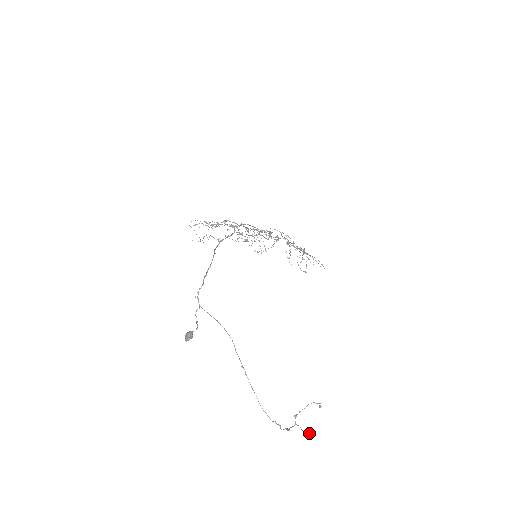
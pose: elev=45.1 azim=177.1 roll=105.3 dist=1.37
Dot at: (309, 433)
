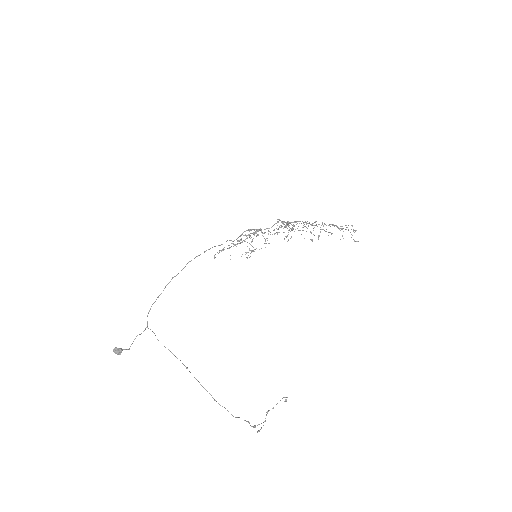
Dot at: (259, 430)
